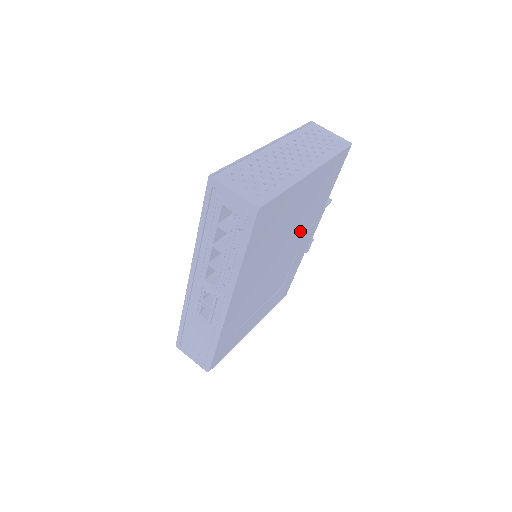
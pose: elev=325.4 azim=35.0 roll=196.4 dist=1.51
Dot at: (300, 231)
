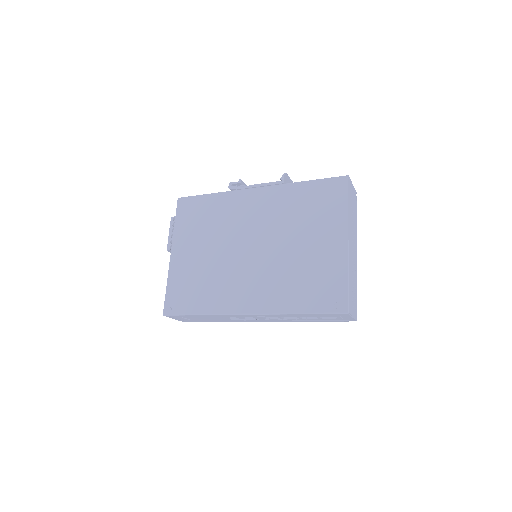
Dot at: occluded
